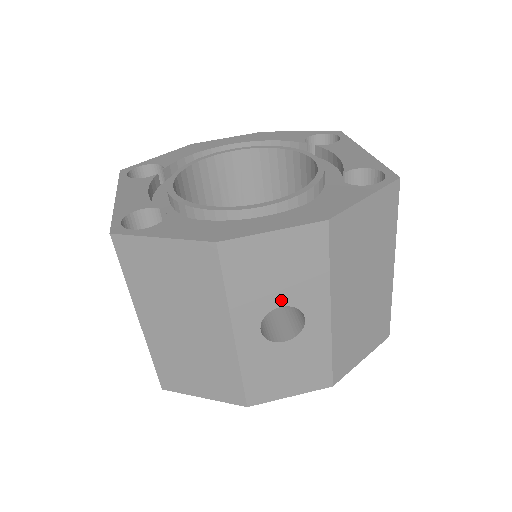
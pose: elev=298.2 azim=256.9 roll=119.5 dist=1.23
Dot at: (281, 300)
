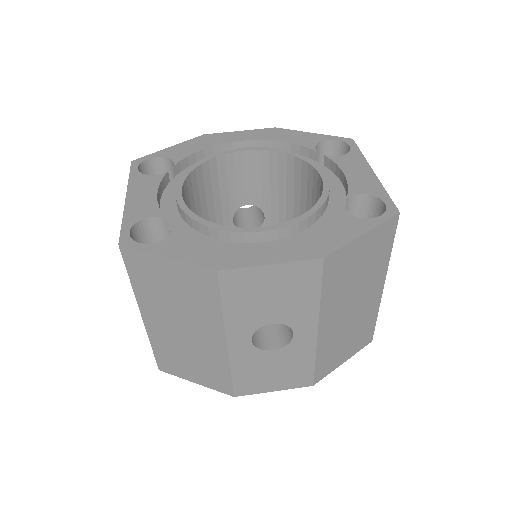
Dot at: (273, 318)
